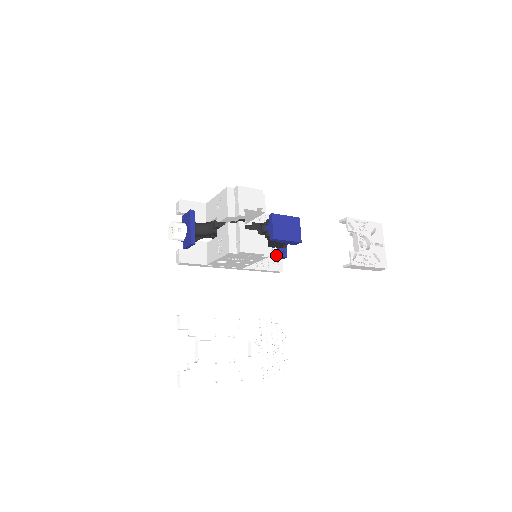
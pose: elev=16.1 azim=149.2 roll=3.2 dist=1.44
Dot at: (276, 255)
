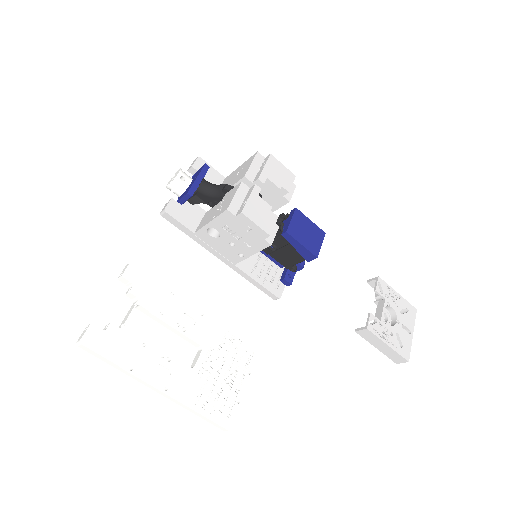
Dot at: (279, 277)
